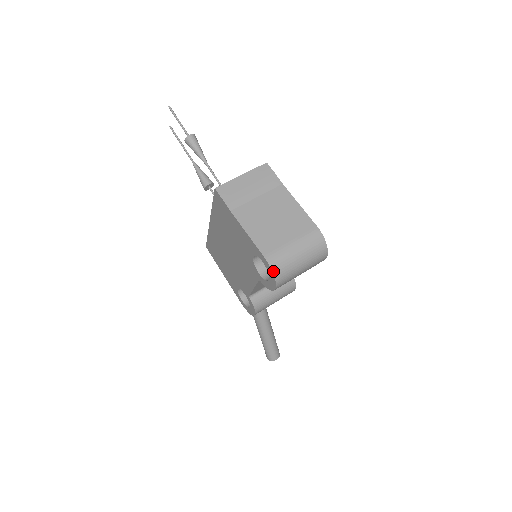
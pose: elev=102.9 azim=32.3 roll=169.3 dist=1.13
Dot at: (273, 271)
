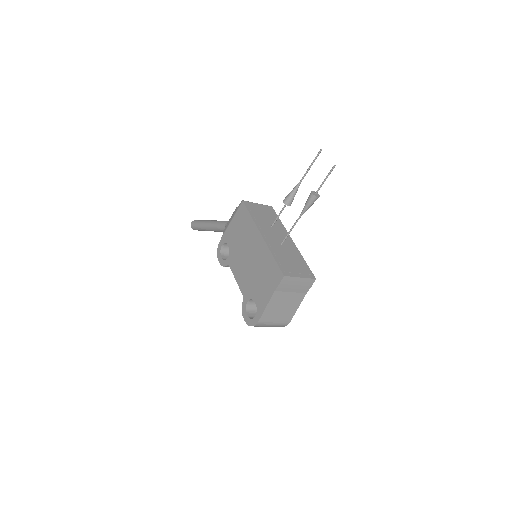
Dot at: (254, 326)
